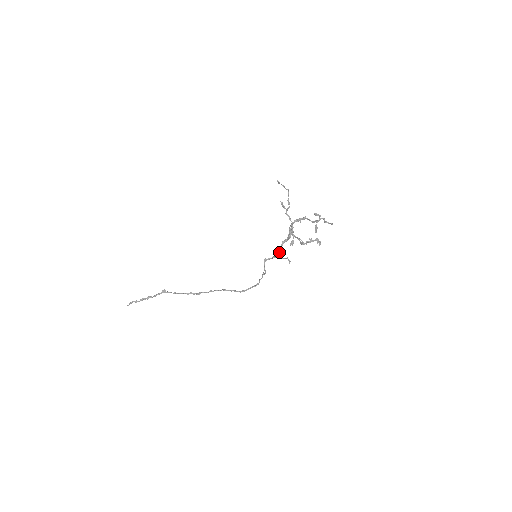
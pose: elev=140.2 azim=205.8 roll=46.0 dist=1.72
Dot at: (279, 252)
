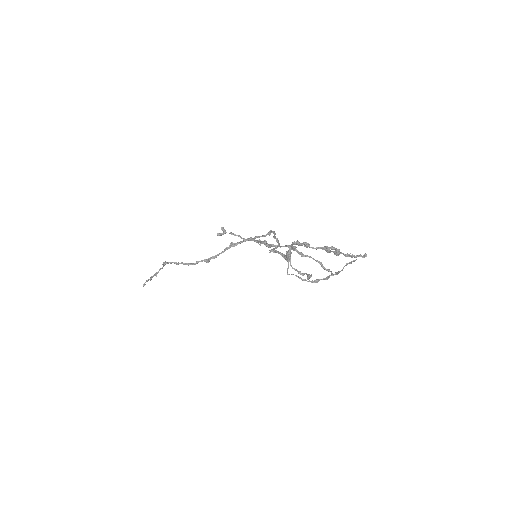
Dot at: occluded
